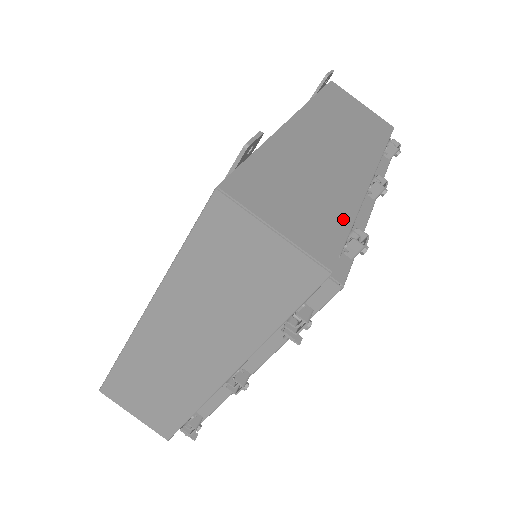
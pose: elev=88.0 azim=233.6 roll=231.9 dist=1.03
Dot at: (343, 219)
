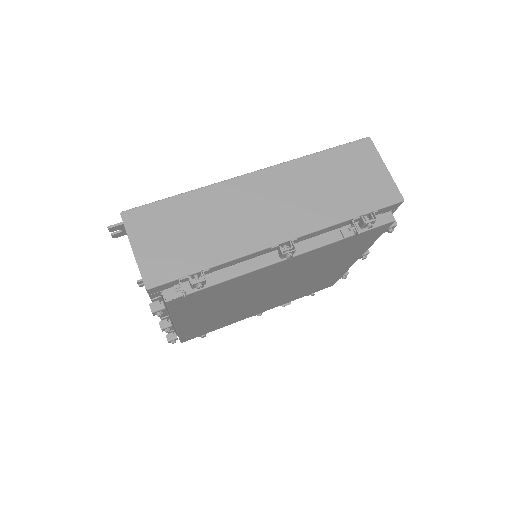
Dot at: occluded
